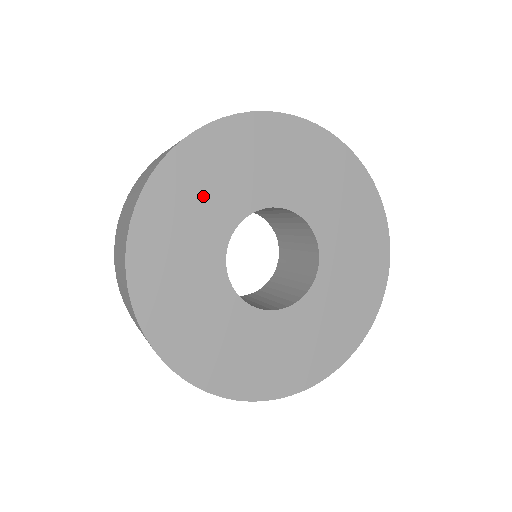
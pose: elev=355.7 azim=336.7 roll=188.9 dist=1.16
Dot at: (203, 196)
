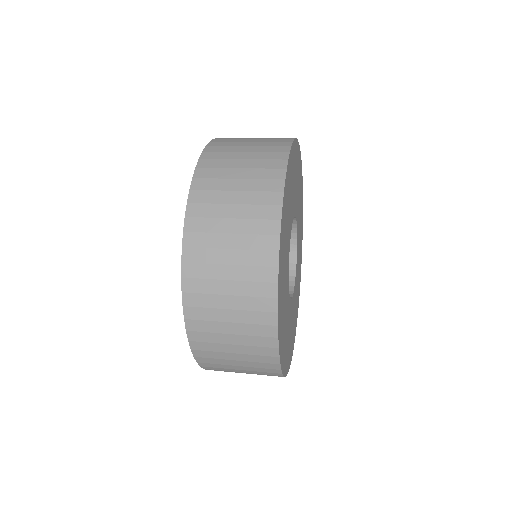
Dot at: (286, 233)
